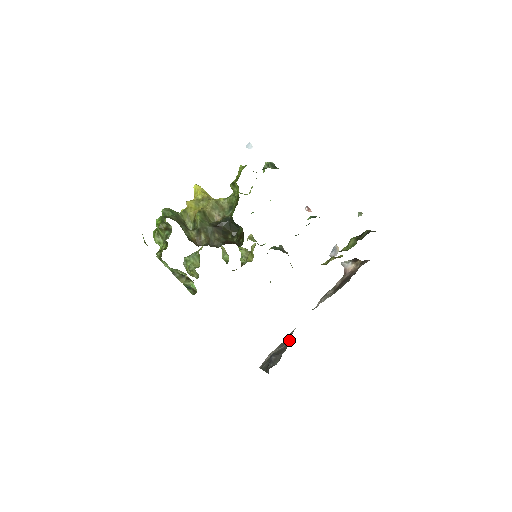
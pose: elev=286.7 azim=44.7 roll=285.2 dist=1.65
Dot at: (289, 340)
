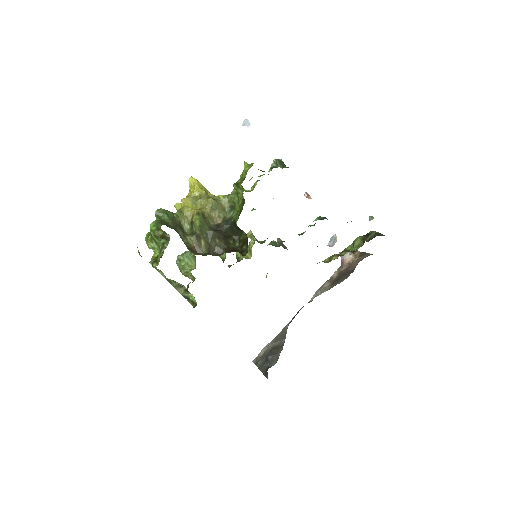
Dot at: (284, 335)
